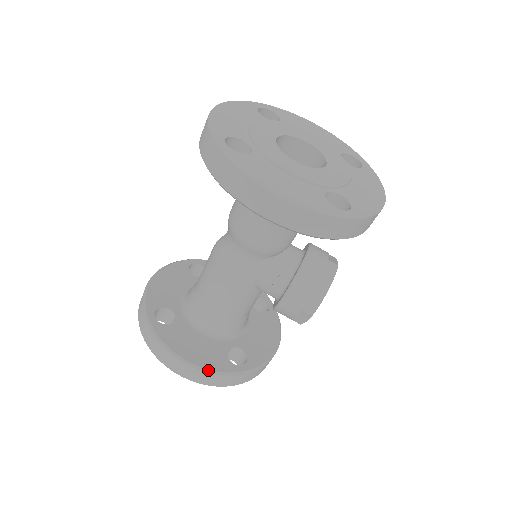
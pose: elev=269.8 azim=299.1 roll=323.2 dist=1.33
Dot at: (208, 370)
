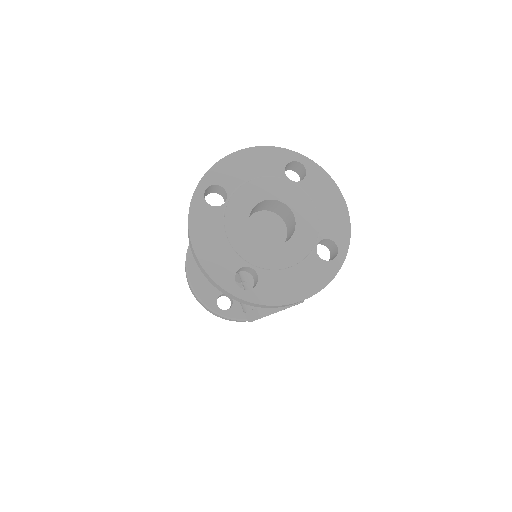
Dot at: (198, 296)
